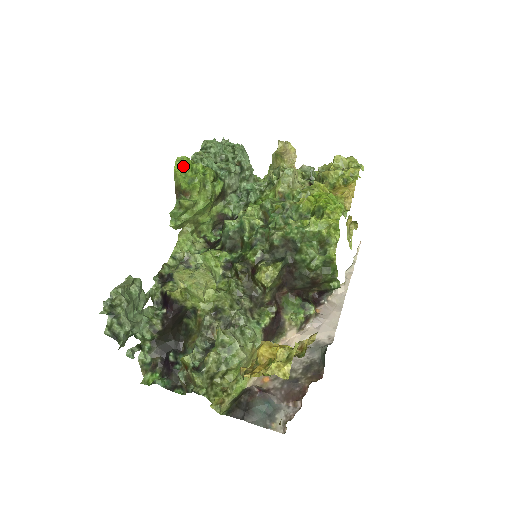
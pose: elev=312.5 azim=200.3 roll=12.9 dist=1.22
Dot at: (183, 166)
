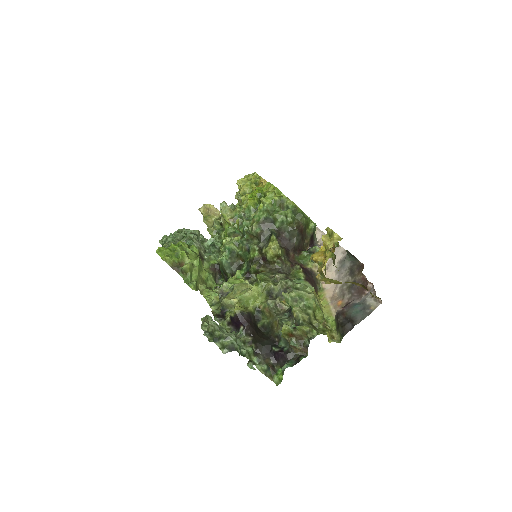
Dot at: (164, 252)
